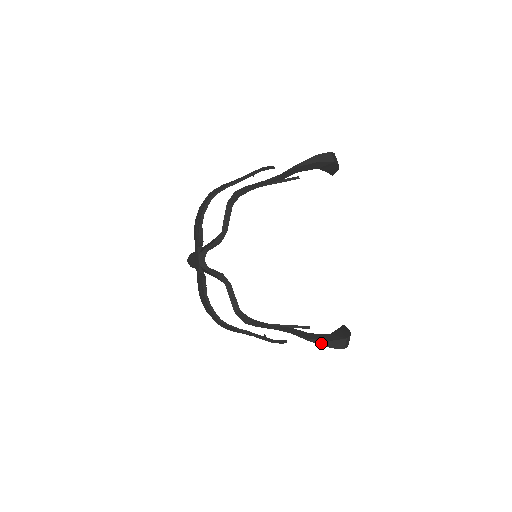
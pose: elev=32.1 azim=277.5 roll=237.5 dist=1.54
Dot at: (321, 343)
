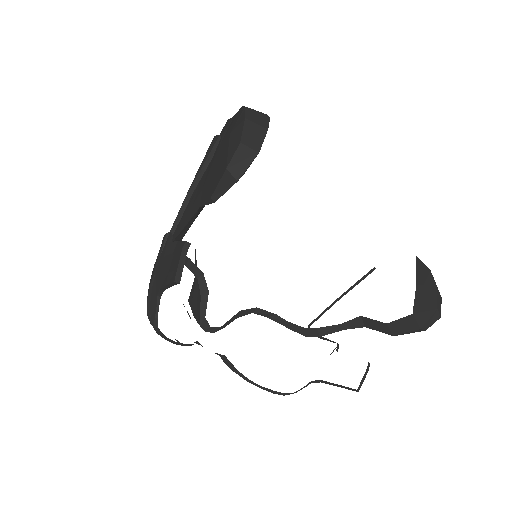
Dot at: (409, 333)
